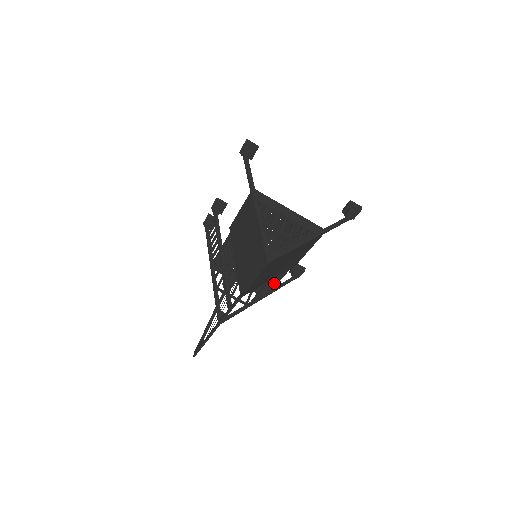
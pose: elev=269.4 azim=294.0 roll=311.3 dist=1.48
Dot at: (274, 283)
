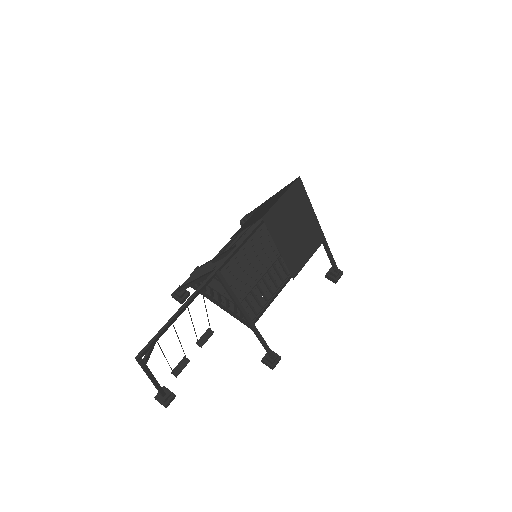
Dot at: (270, 289)
